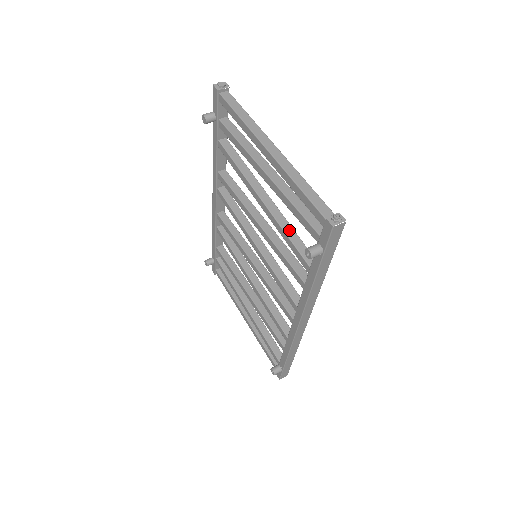
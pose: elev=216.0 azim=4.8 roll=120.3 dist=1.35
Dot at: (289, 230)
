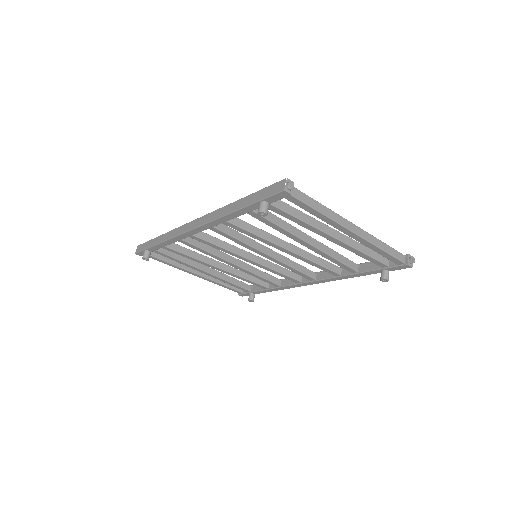
Dot at: (336, 255)
